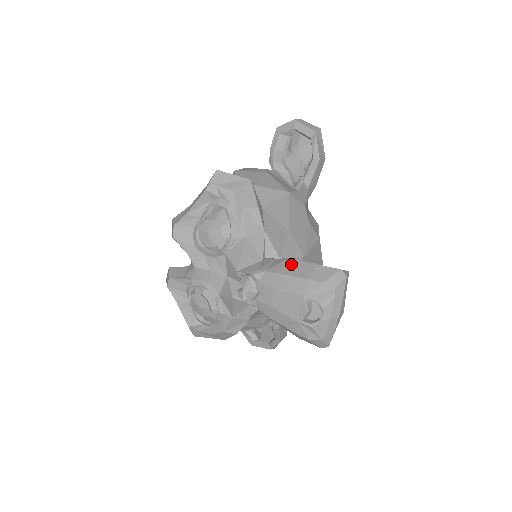
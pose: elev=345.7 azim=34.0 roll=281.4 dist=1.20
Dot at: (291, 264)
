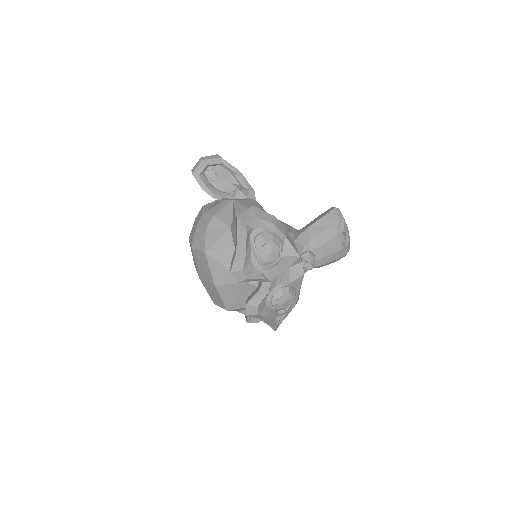
Dot at: (315, 227)
